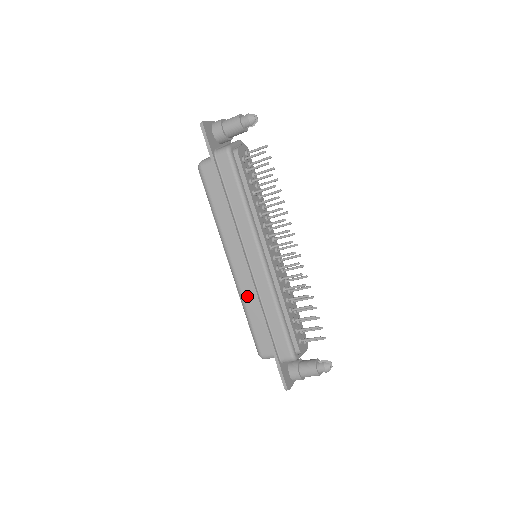
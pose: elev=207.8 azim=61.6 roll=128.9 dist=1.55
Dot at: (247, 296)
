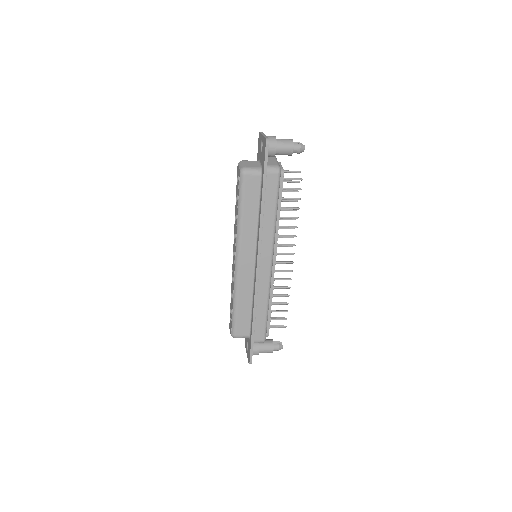
Dot at: (243, 289)
